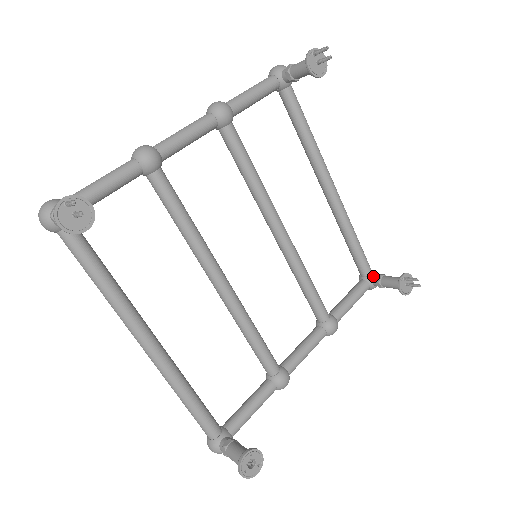
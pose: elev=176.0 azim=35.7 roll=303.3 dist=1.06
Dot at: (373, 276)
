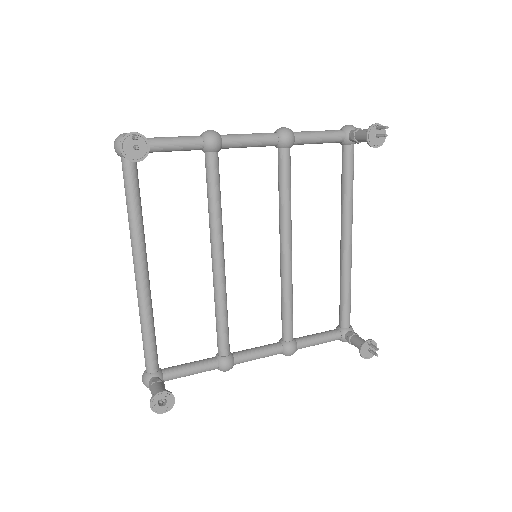
Dot at: (348, 331)
